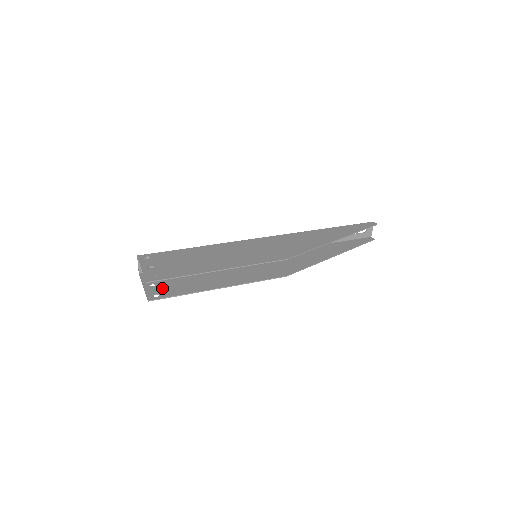
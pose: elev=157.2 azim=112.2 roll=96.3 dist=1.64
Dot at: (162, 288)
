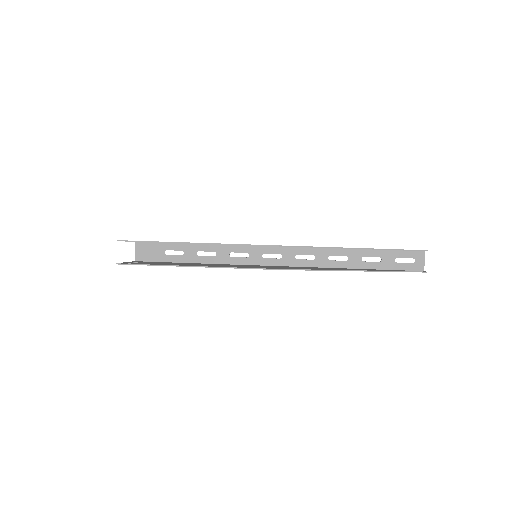
Dot at: (140, 263)
